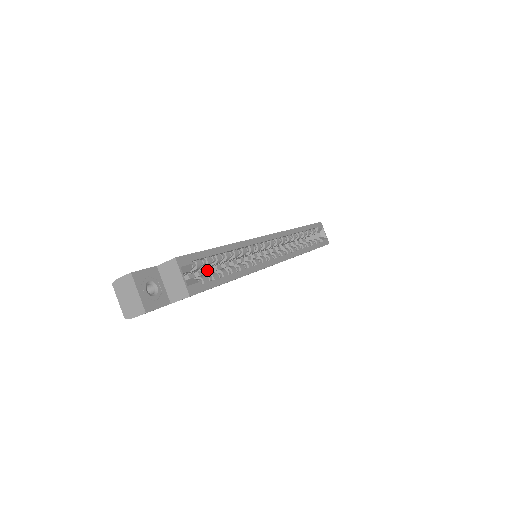
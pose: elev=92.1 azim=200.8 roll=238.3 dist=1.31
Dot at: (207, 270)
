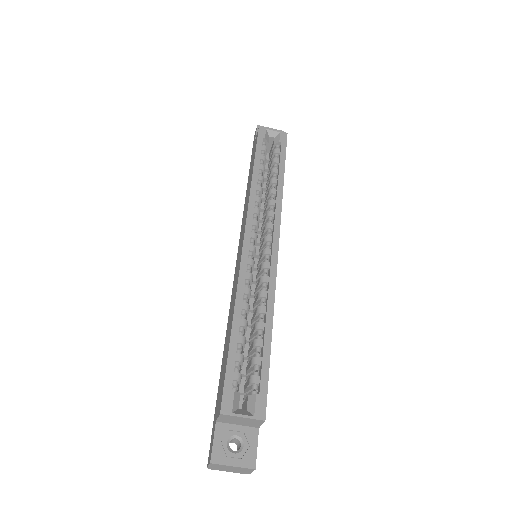
Dot at: occluded
